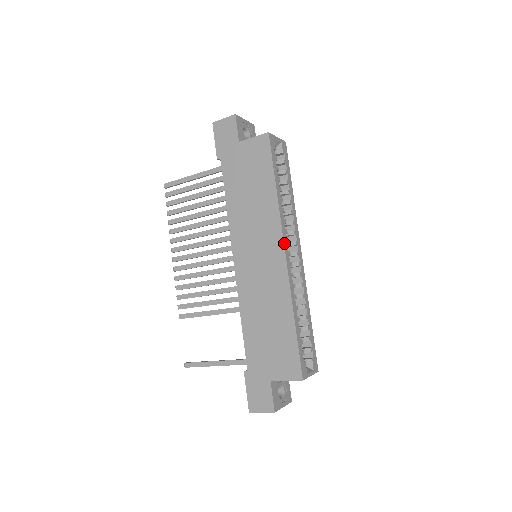
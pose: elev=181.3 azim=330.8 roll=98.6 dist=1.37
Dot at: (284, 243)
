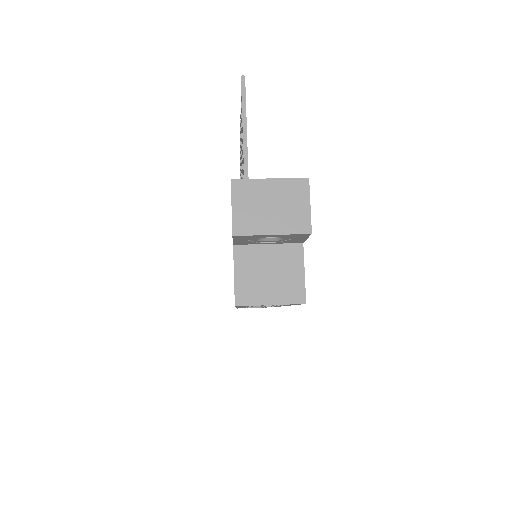
Dot at: occluded
